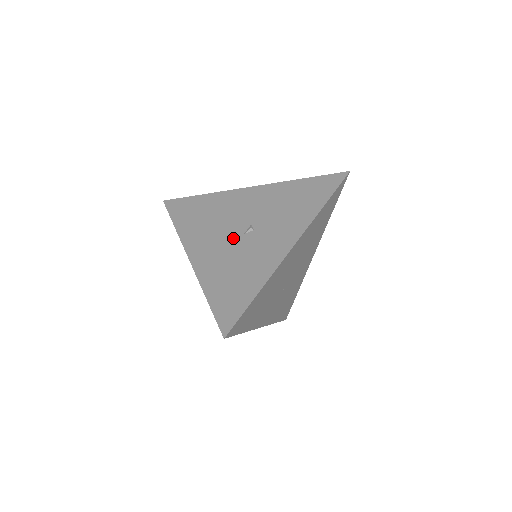
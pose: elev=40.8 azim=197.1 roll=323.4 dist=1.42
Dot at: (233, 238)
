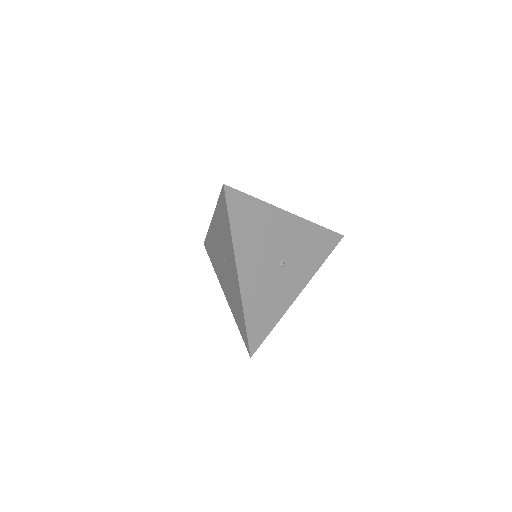
Dot at: (270, 268)
